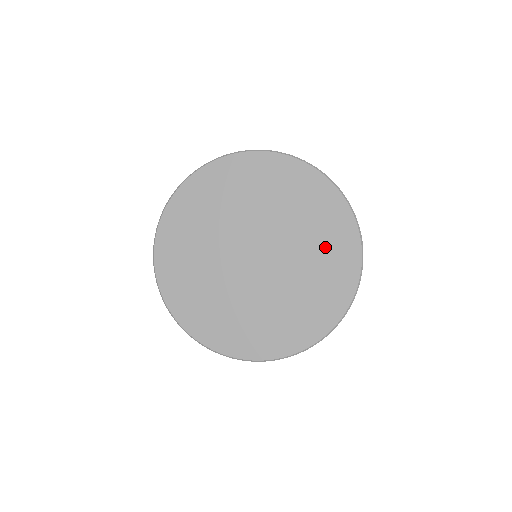
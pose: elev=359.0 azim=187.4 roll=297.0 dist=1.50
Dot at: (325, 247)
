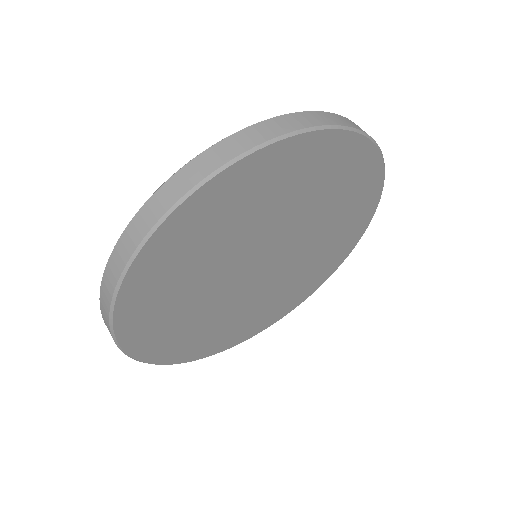
Dot at: (339, 191)
